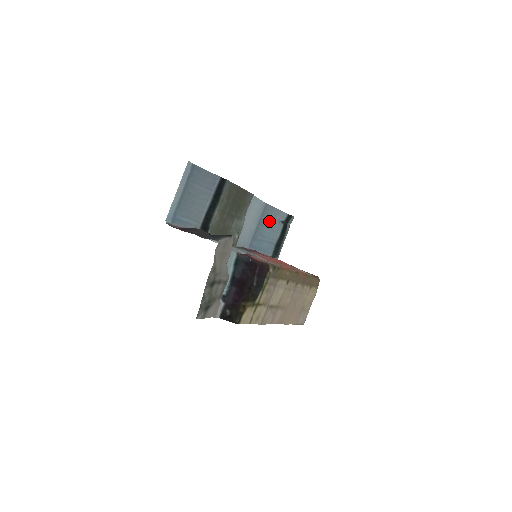
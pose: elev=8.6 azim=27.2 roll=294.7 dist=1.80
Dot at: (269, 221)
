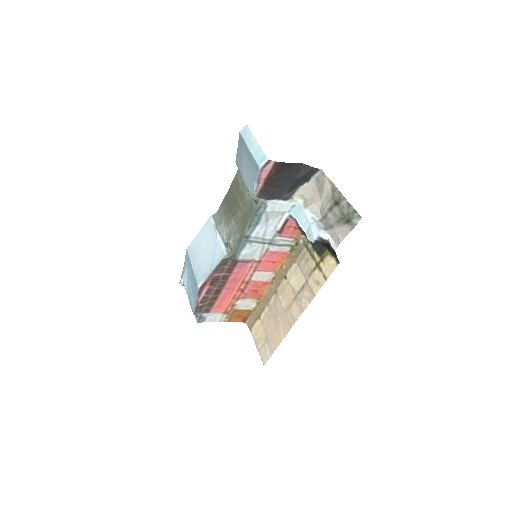
Dot at: (188, 272)
